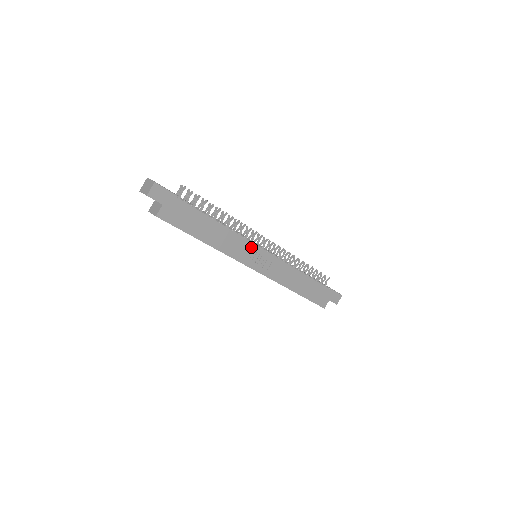
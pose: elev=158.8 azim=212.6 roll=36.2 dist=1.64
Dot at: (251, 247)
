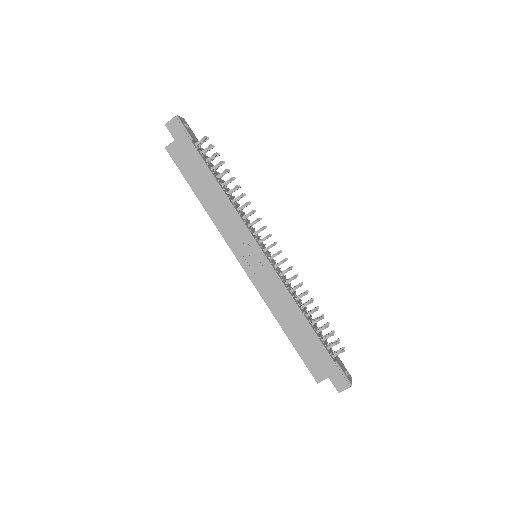
Dot at: (247, 237)
